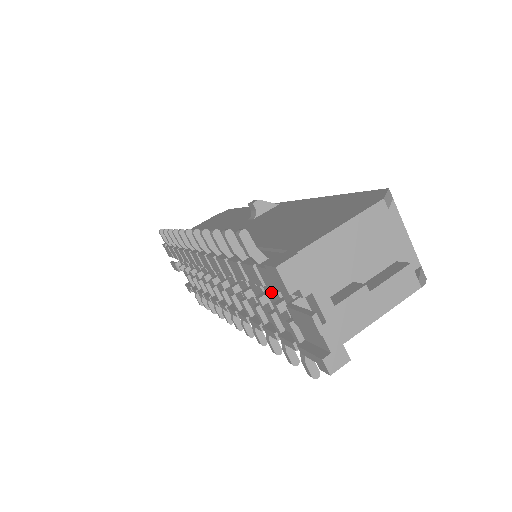
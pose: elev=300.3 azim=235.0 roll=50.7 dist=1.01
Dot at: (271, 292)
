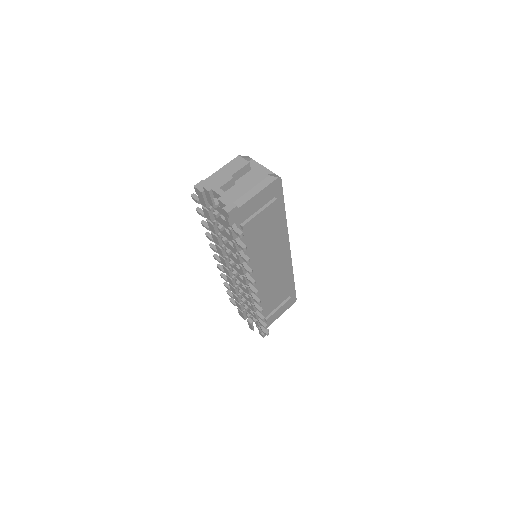
Dot at: (218, 218)
